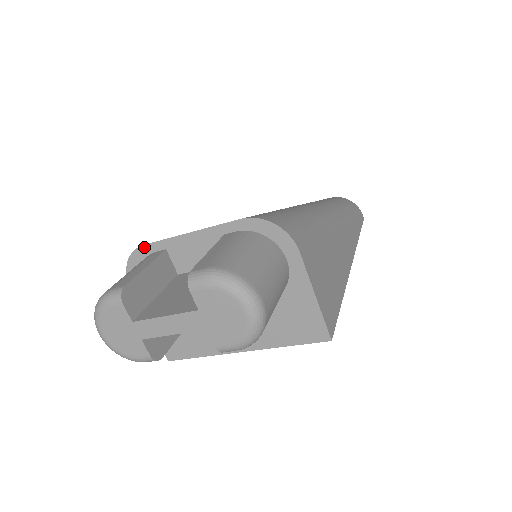
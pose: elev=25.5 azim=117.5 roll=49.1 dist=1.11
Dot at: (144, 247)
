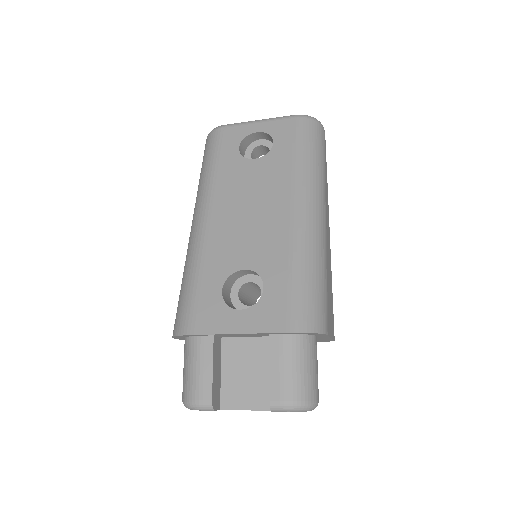
Dot at: (192, 335)
